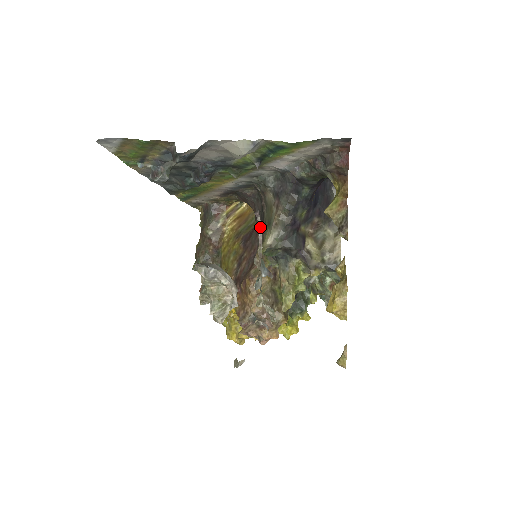
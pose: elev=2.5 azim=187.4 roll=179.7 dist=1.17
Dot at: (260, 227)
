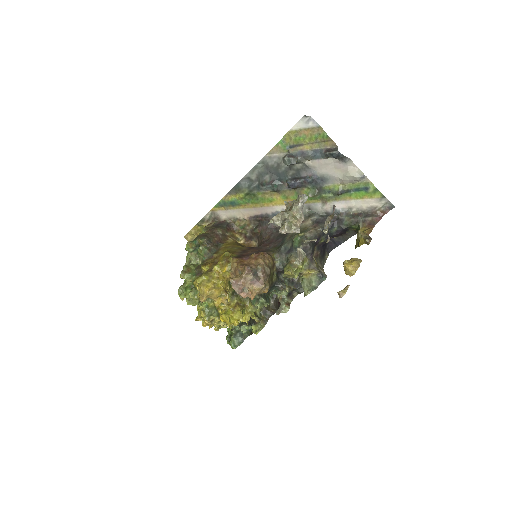
Dot at: occluded
